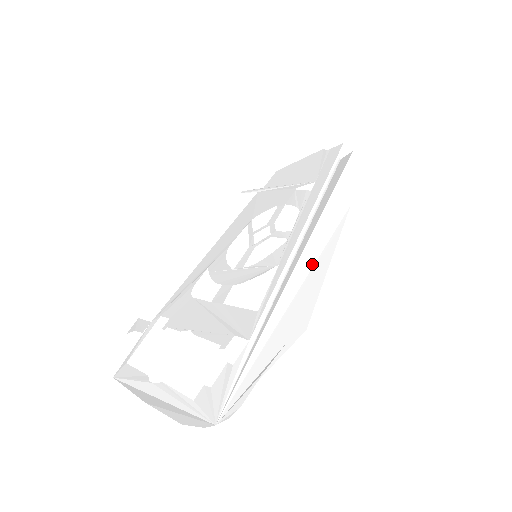
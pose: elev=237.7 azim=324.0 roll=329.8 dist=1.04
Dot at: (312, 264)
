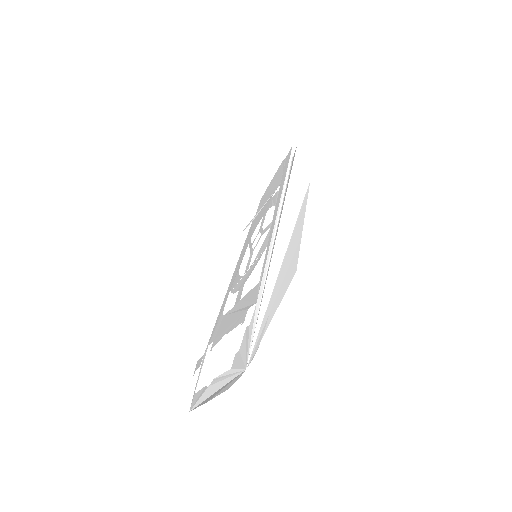
Dot at: (291, 231)
